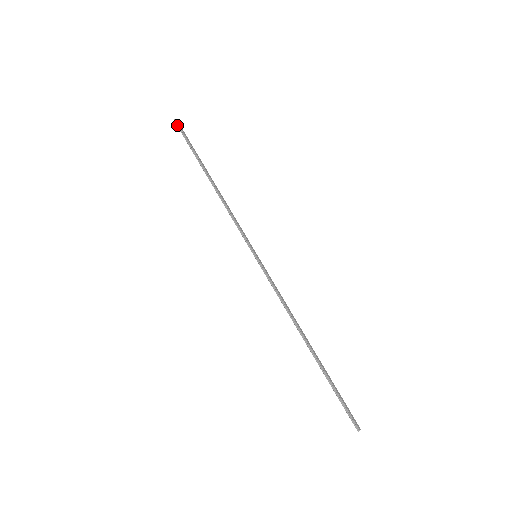
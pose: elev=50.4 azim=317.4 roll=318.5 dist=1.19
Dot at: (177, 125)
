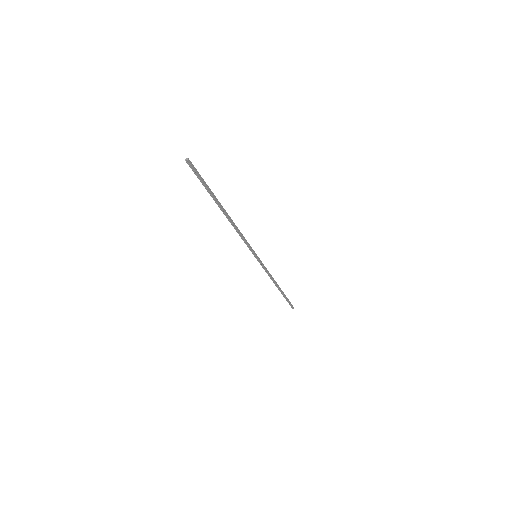
Dot at: (190, 167)
